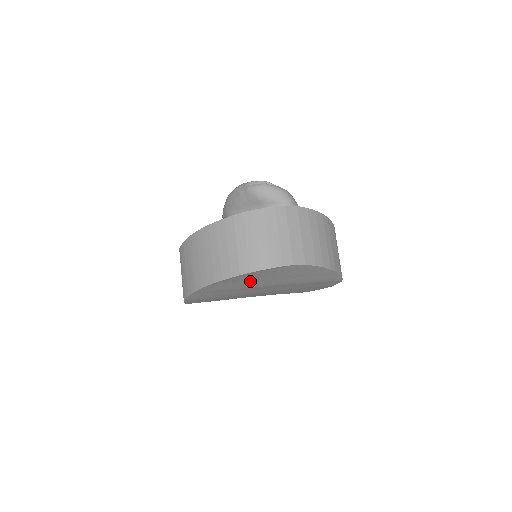
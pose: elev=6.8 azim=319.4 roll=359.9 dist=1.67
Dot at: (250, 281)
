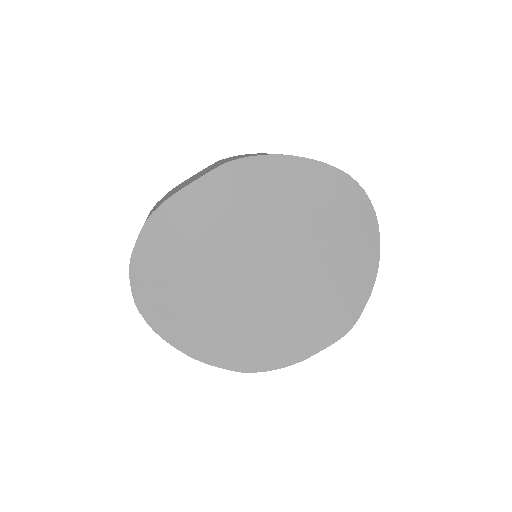
Dot at: (323, 207)
